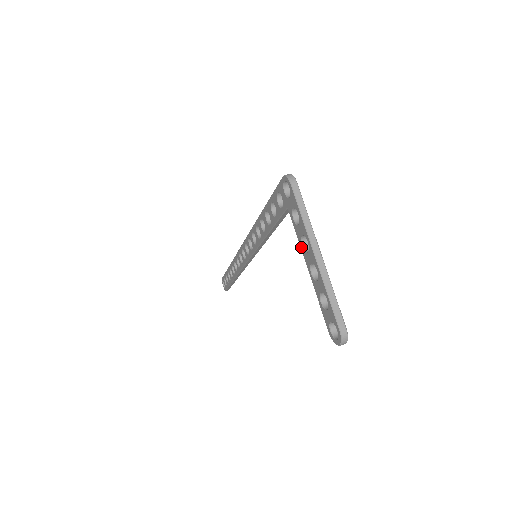
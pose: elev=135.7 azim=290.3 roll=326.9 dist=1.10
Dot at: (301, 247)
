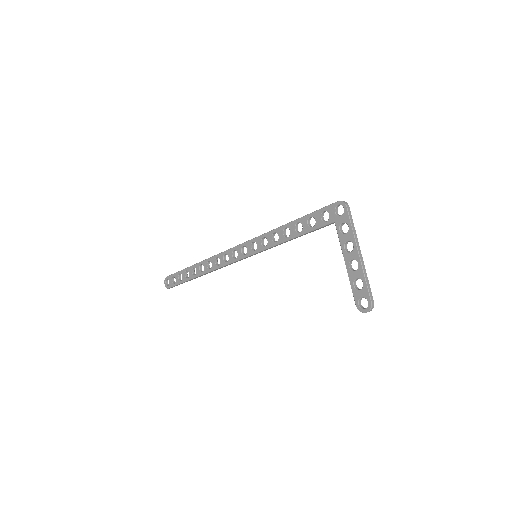
Dot at: (342, 249)
